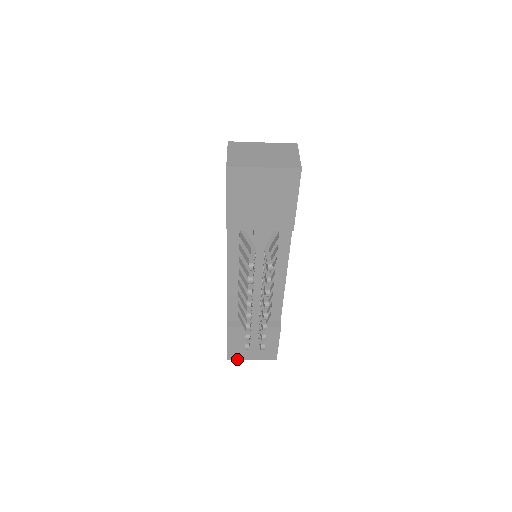
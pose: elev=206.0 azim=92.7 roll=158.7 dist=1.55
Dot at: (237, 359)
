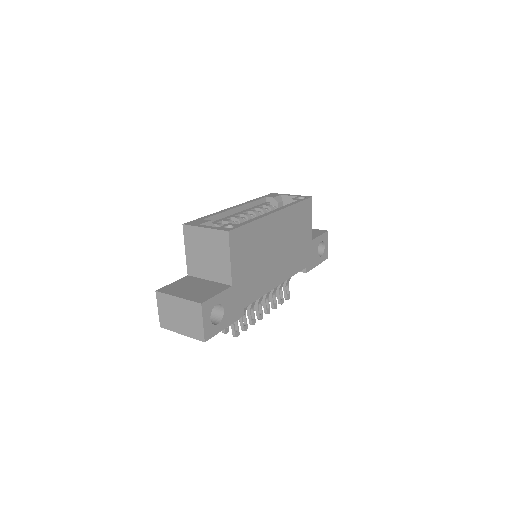
Dot at: occluded
